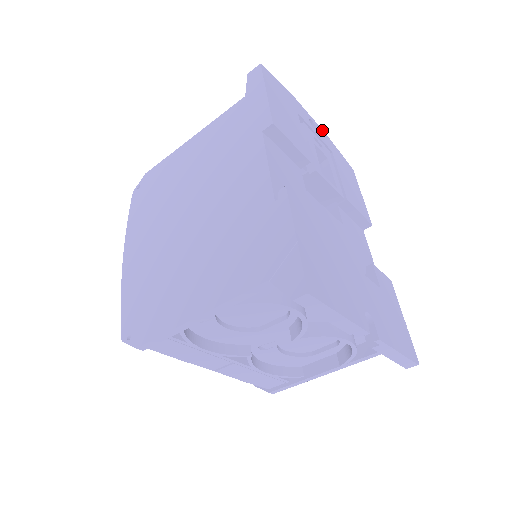
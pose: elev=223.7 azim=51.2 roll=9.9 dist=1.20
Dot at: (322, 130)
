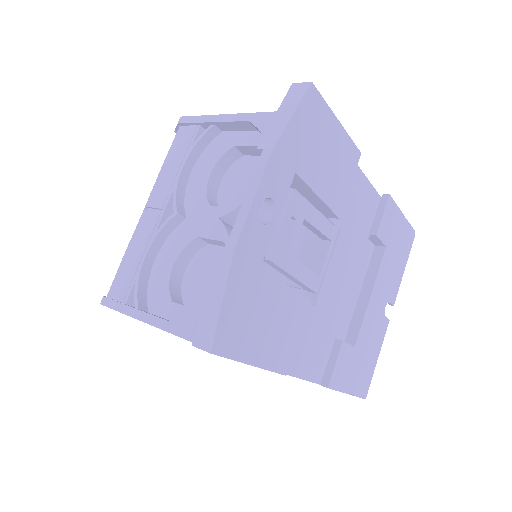
Dot at: (268, 167)
